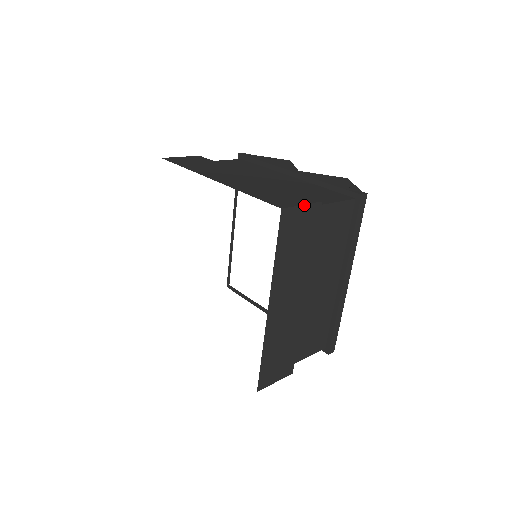
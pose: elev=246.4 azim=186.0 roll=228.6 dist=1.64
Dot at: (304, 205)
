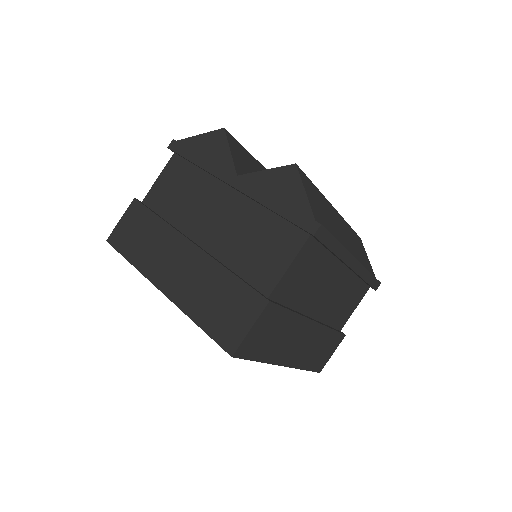
Dot at: (252, 326)
